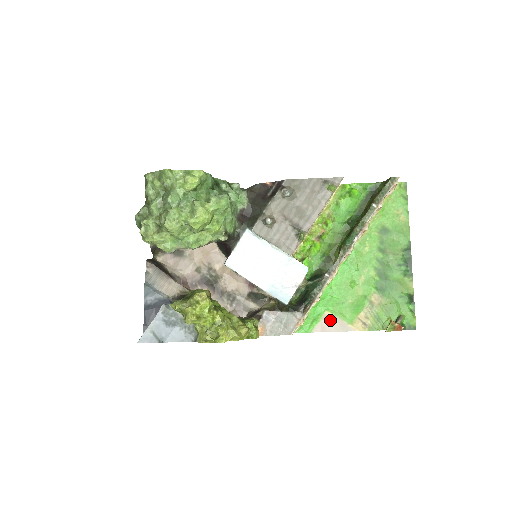
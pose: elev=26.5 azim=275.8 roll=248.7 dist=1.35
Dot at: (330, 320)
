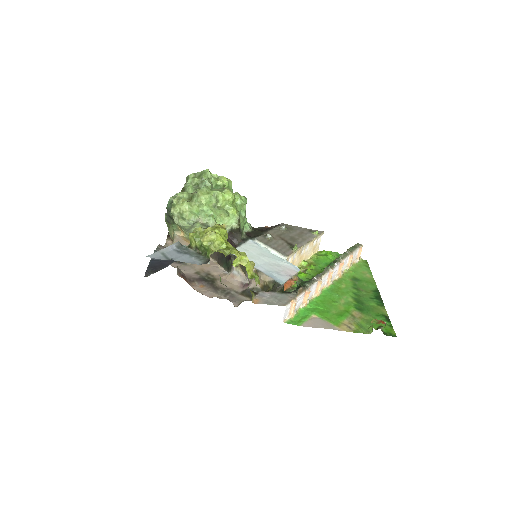
Dot at: (317, 320)
